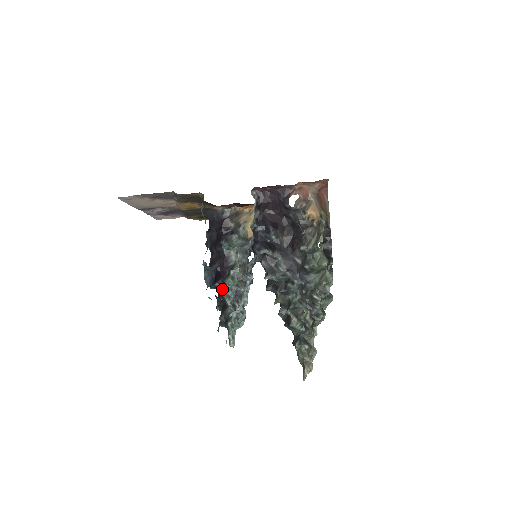
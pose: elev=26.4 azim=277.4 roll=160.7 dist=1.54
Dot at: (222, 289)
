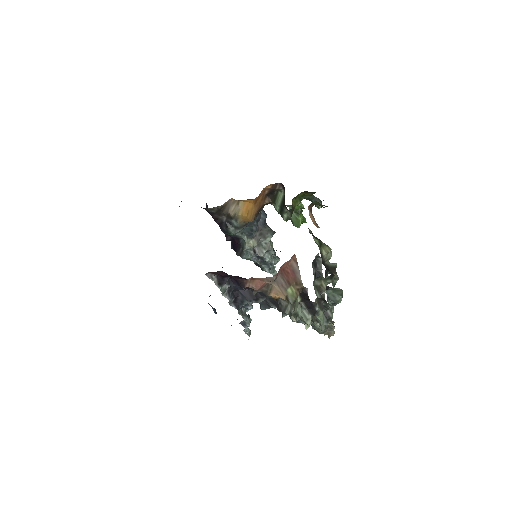
Dot at: occluded
